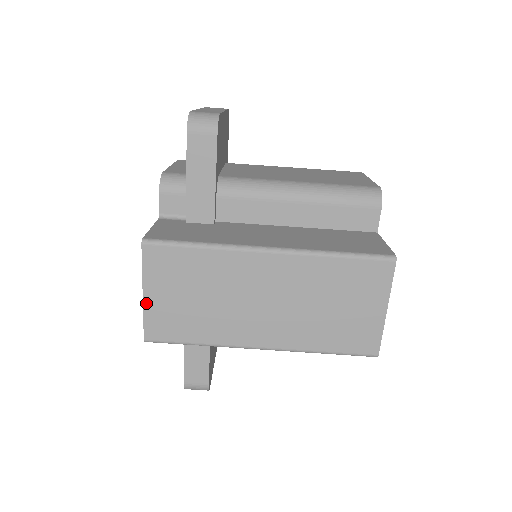
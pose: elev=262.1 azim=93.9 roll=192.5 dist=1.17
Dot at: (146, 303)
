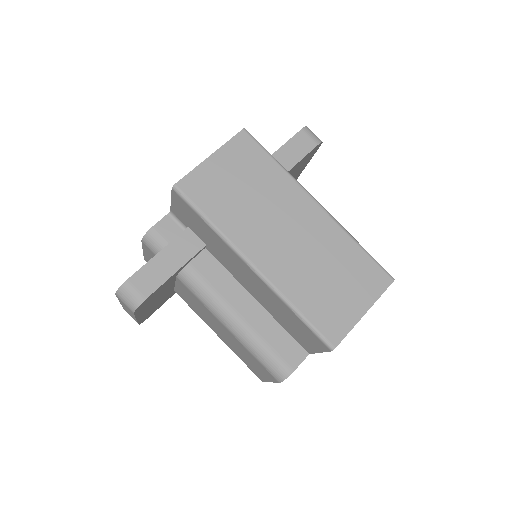
Dot at: (206, 163)
